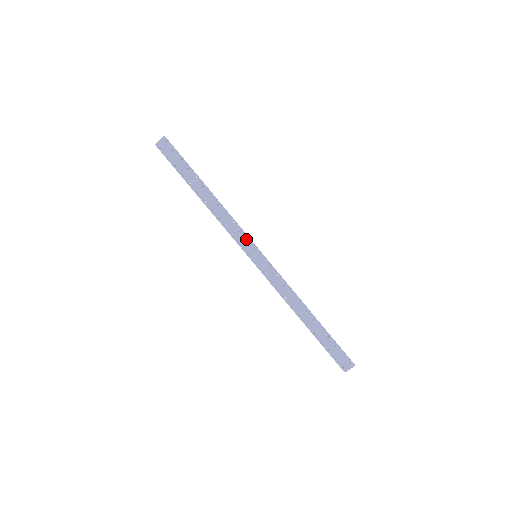
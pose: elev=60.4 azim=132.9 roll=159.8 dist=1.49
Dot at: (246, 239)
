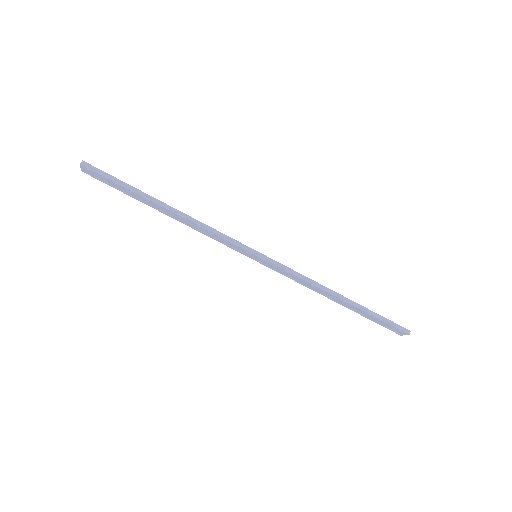
Dot at: (235, 246)
